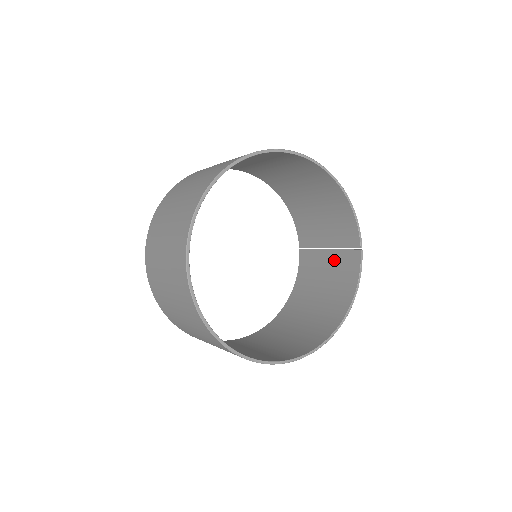
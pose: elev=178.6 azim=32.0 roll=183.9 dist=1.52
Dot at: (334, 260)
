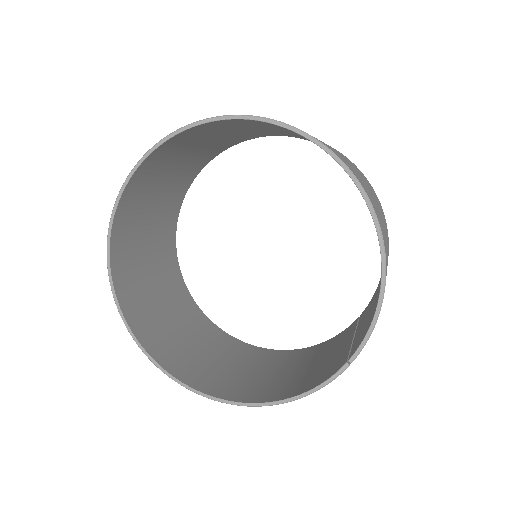
Dot at: (341, 352)
